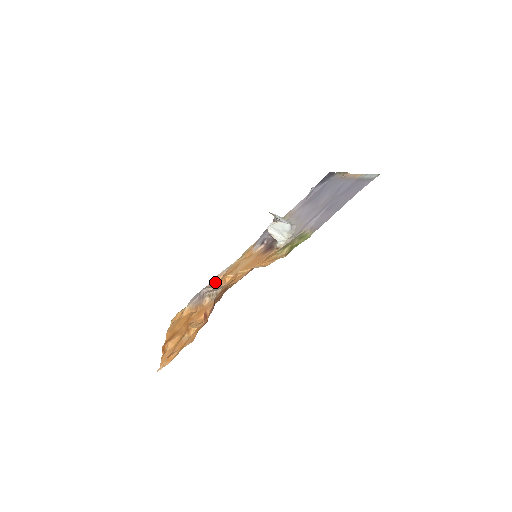
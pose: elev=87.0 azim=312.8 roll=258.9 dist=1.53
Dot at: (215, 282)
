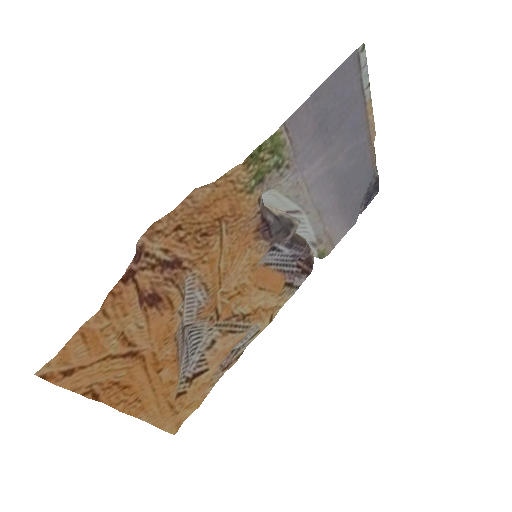
Dot at: (230, 349)
